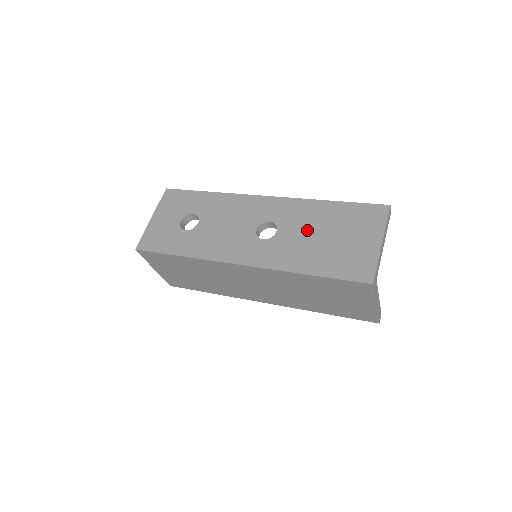
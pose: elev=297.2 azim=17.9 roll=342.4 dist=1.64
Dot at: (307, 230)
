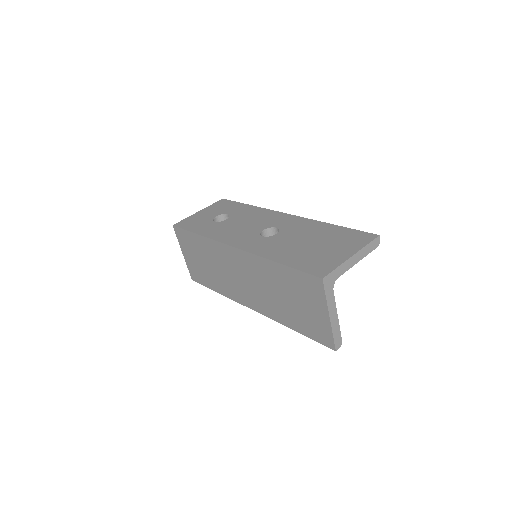
Dot at: (300, 237)
